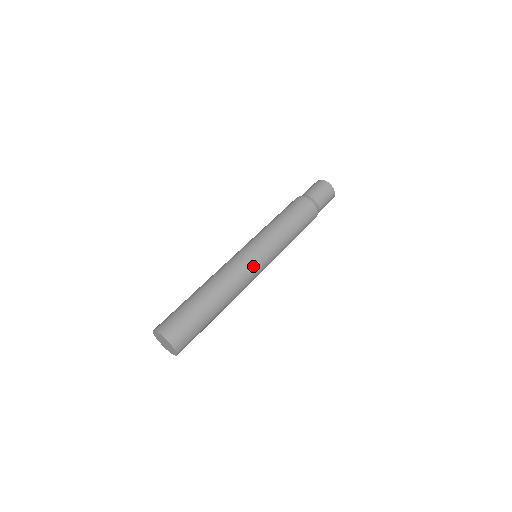
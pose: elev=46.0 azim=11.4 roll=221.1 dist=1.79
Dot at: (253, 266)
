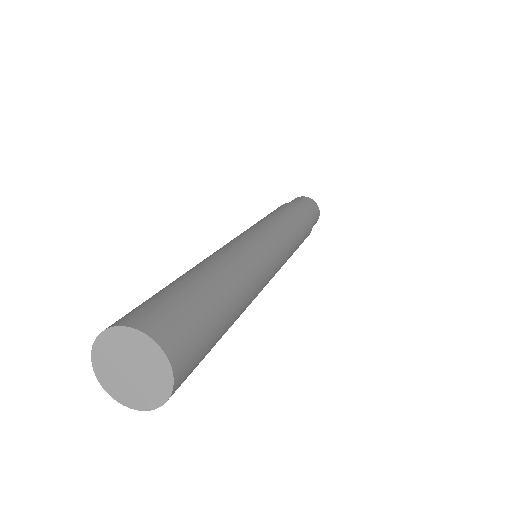
Dot at: (272, 274)
